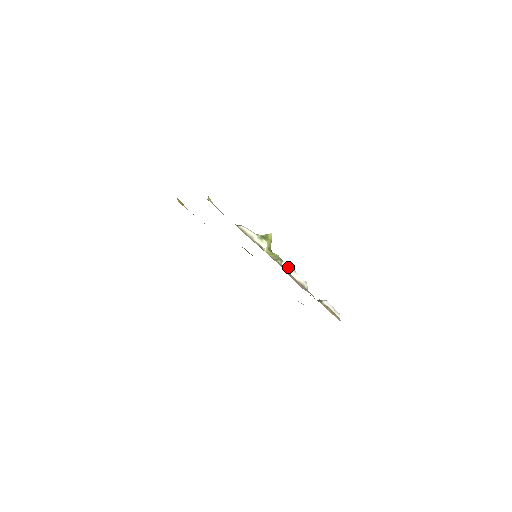
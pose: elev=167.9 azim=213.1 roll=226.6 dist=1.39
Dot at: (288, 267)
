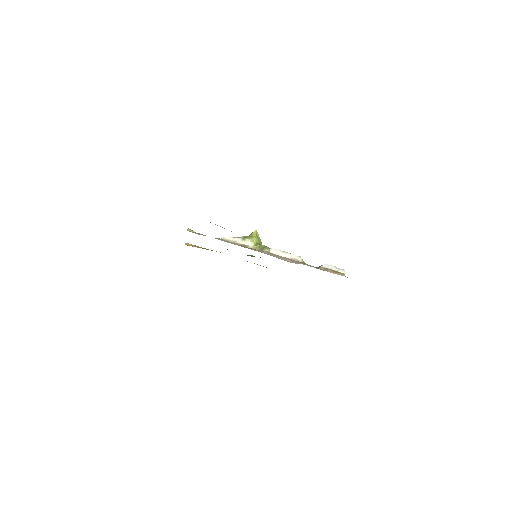
Dot at: (277, 251)
